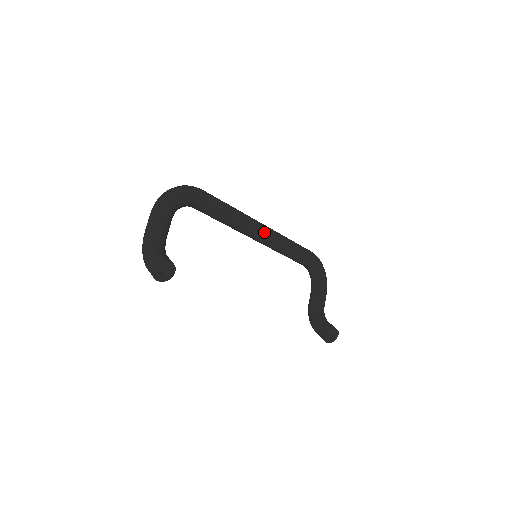
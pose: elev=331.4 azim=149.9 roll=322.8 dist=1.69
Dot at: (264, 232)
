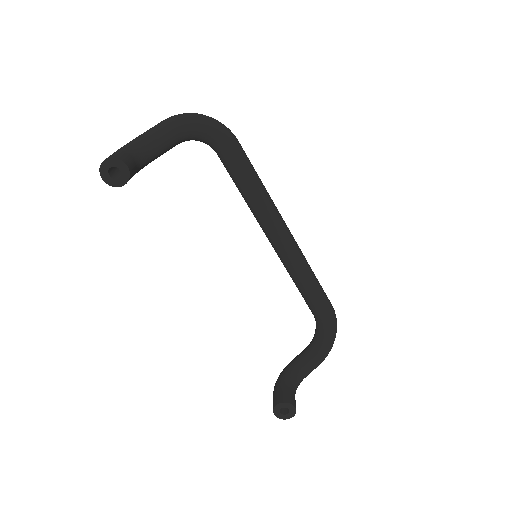
Dot at: (283, 237)
